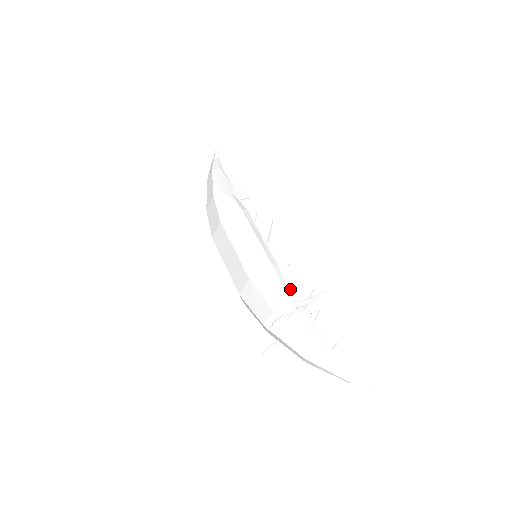
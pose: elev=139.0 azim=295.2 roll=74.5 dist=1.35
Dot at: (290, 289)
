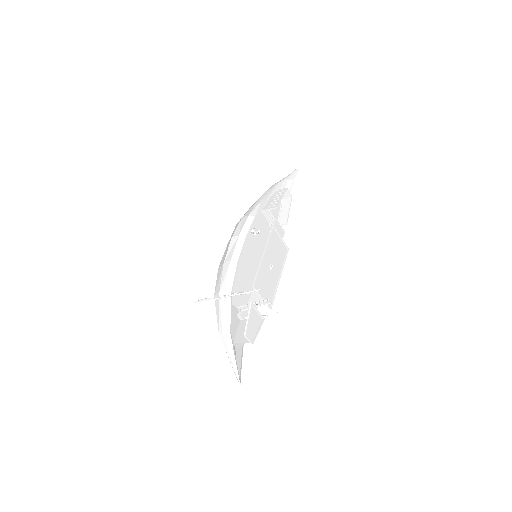
Dot at: (233, 281)
